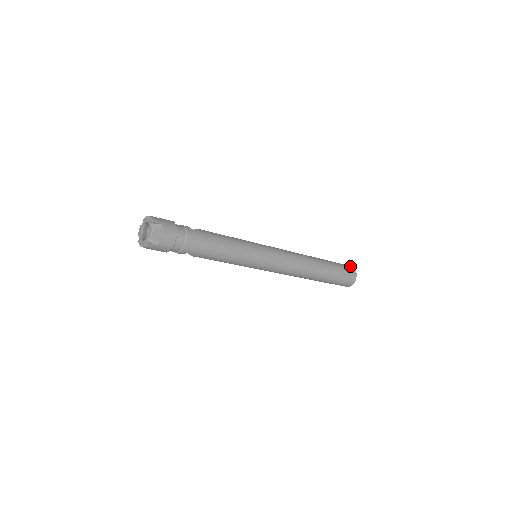
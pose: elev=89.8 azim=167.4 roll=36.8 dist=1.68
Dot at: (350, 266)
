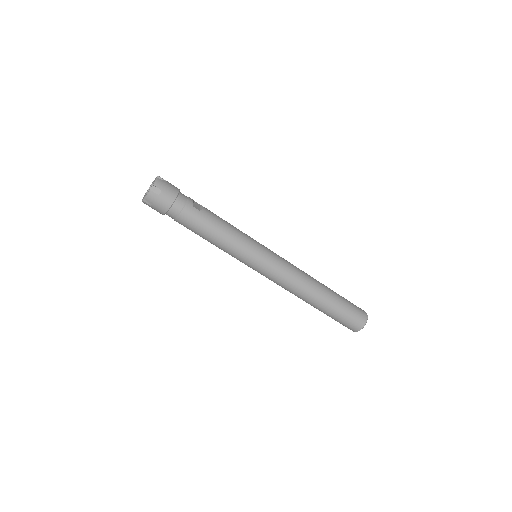
Dot at: (364, 314)
